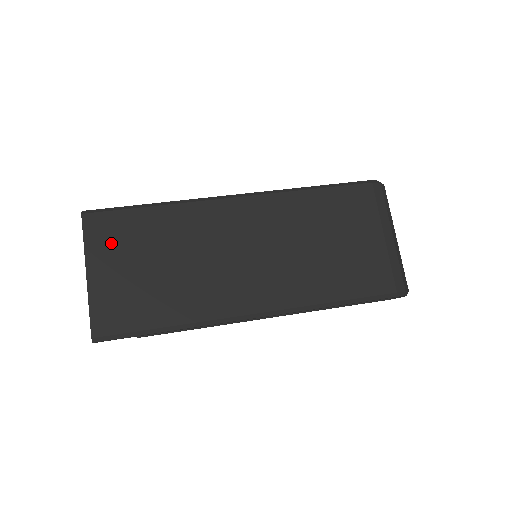
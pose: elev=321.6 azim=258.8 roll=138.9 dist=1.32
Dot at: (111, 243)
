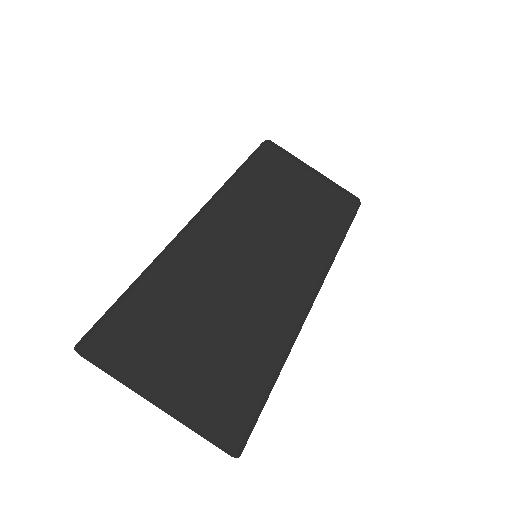
Dot at: (145, 346)
